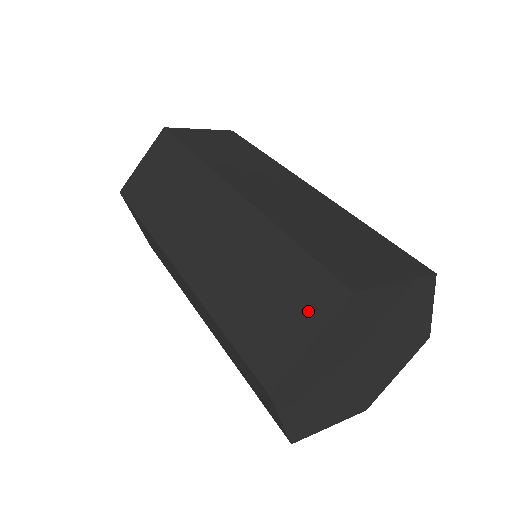
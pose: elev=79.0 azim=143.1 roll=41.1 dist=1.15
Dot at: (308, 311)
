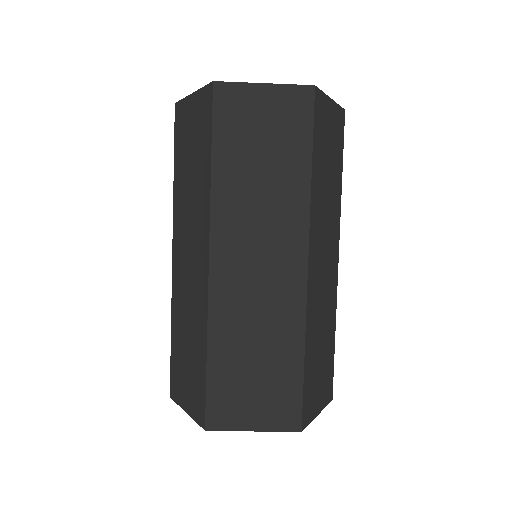
Dot at: (270, 413)
